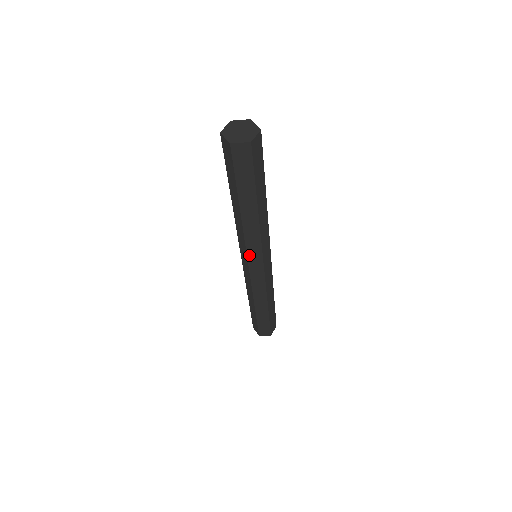
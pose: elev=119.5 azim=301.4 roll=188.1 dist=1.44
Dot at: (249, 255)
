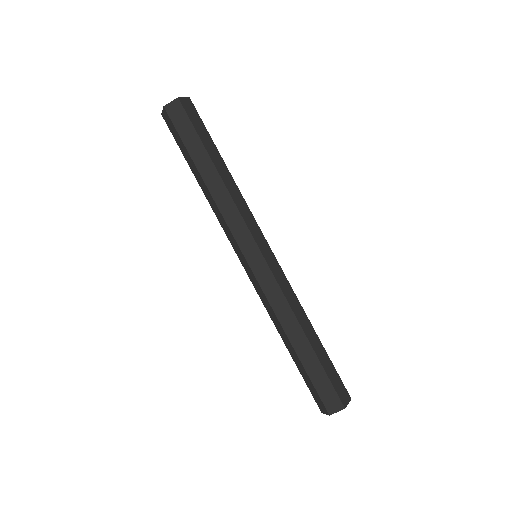
Dot at: (252, 233)
